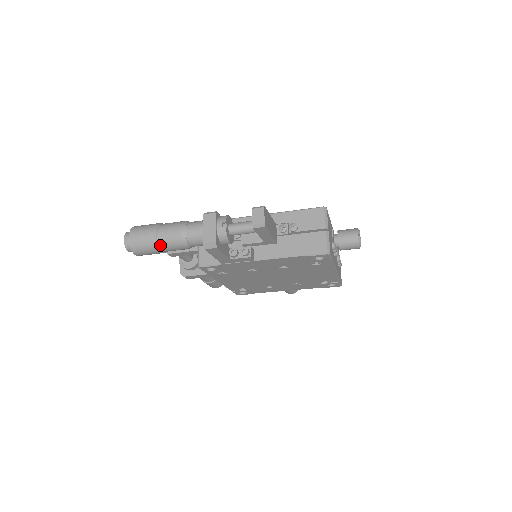
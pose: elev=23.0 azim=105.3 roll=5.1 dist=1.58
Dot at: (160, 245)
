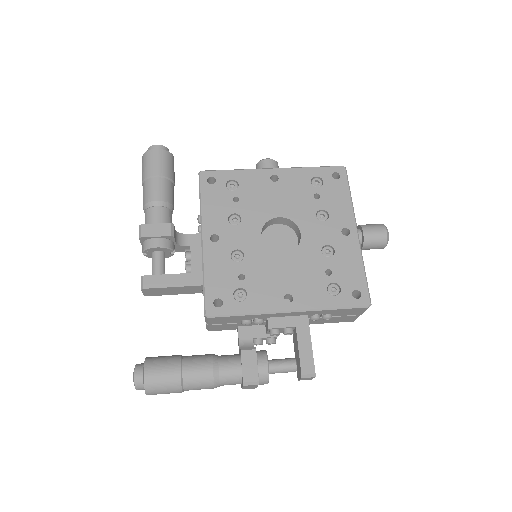
Dot at: occluded
